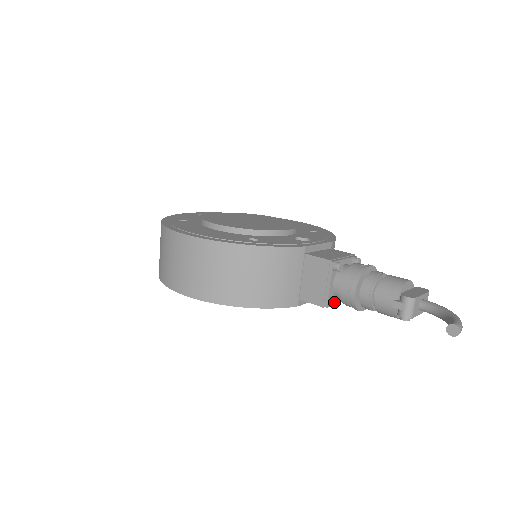
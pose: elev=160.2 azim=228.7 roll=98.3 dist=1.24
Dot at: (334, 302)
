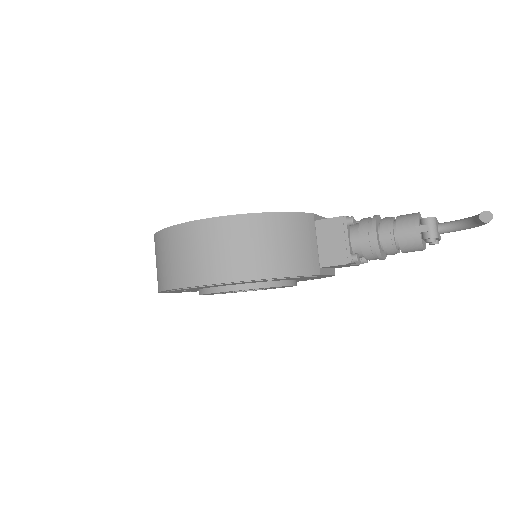
Dot at: (357, 255)
